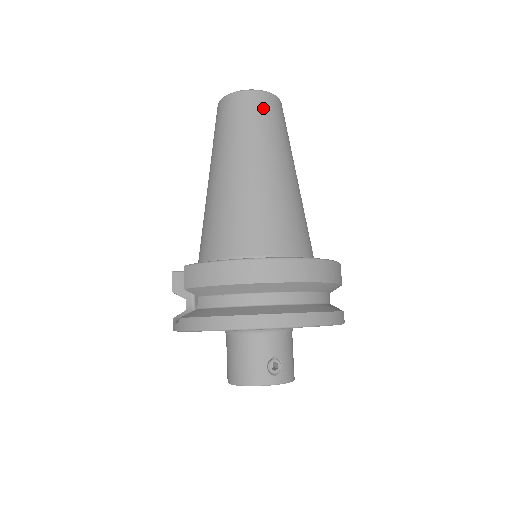
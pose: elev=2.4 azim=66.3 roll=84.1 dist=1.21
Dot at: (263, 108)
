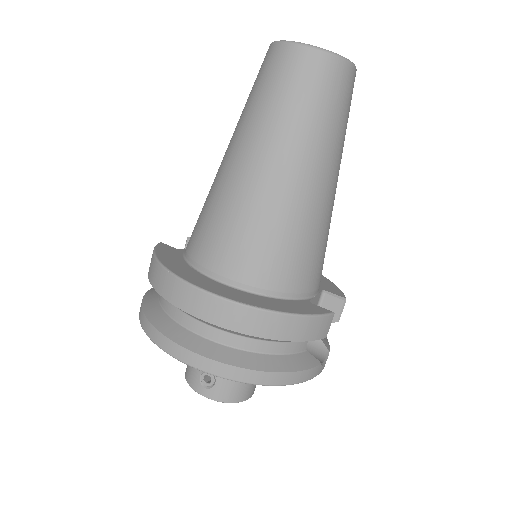
Dot at: (288, 72)
